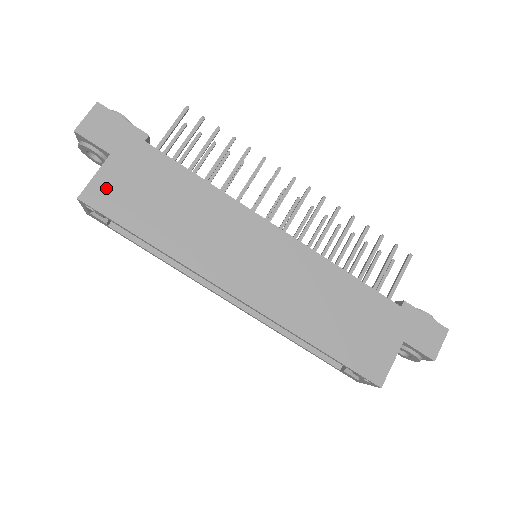
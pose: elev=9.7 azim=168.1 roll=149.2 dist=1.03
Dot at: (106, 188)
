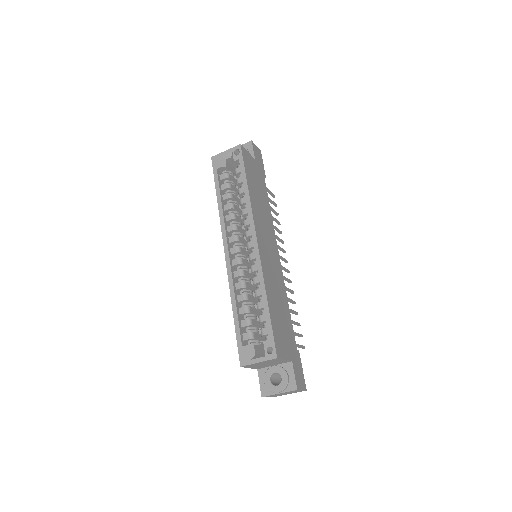
Dot at: (248, 159)
